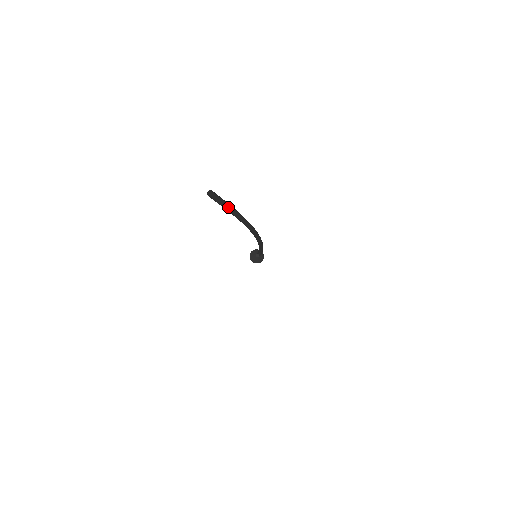
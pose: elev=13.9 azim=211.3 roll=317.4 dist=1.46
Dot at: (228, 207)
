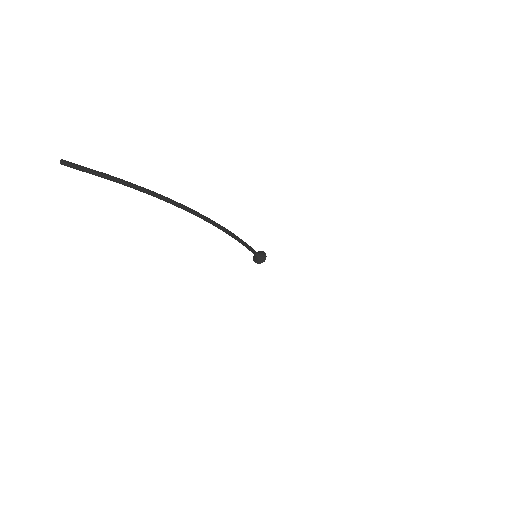
Dot at: (104, 176)
